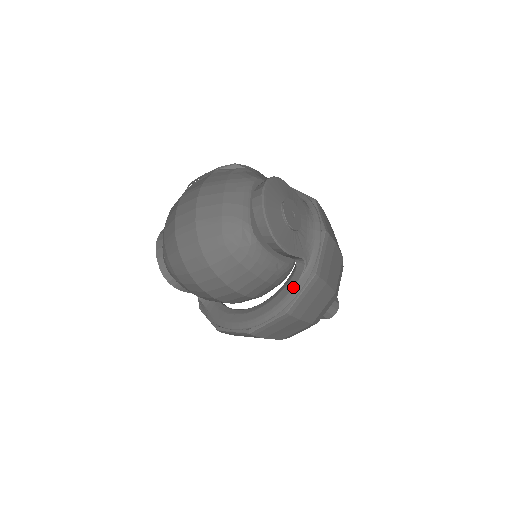
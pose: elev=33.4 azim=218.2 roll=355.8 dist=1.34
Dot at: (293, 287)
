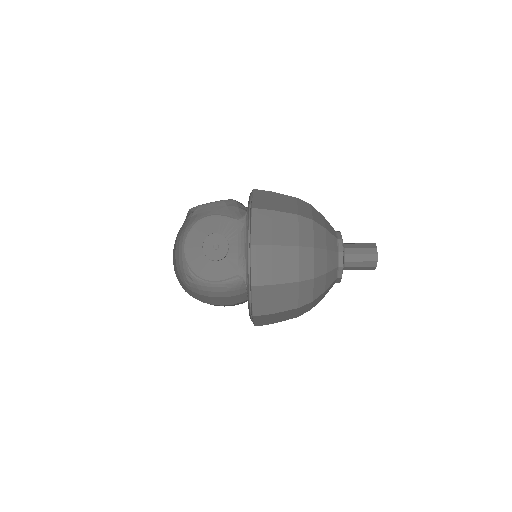
Dot at: occluded
